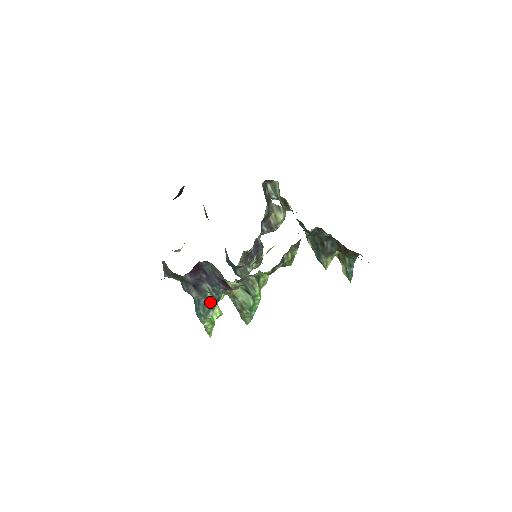
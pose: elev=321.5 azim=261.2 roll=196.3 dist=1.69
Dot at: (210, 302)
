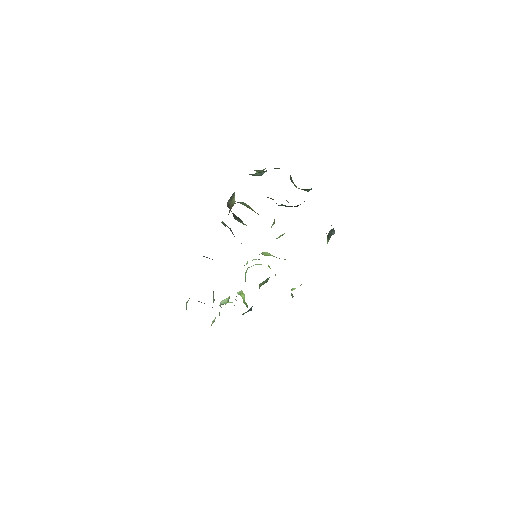
Dot at: (250, 308)
